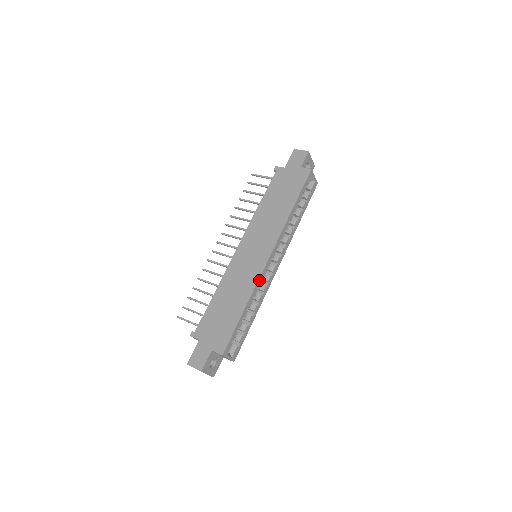
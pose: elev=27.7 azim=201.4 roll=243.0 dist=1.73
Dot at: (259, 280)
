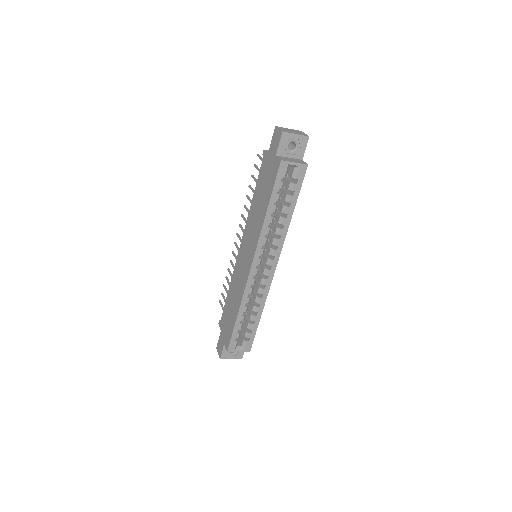
Dot at: (246, 289)
